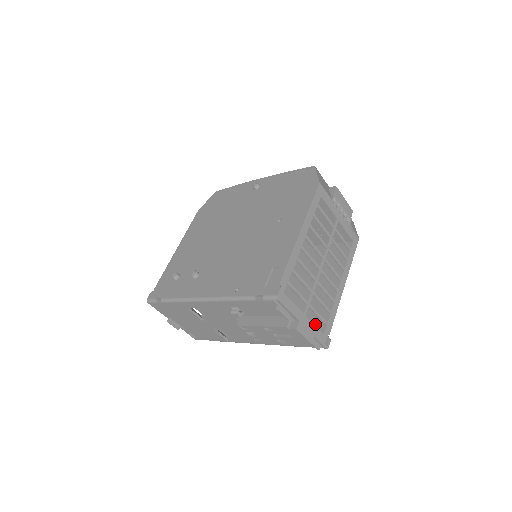
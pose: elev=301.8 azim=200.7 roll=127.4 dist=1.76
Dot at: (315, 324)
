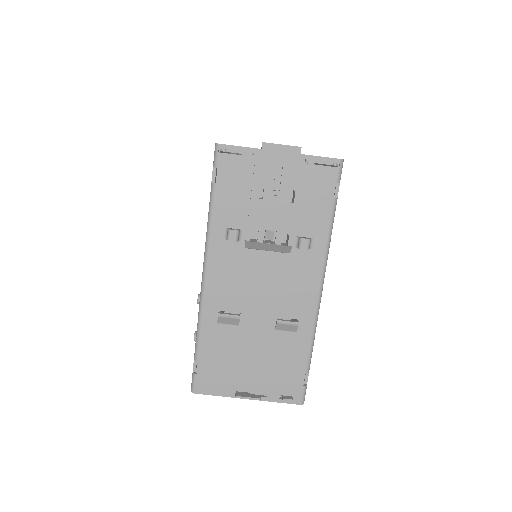
Dot at: occluded
